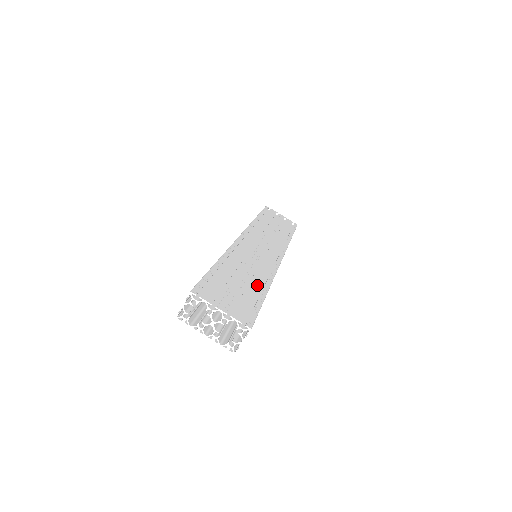
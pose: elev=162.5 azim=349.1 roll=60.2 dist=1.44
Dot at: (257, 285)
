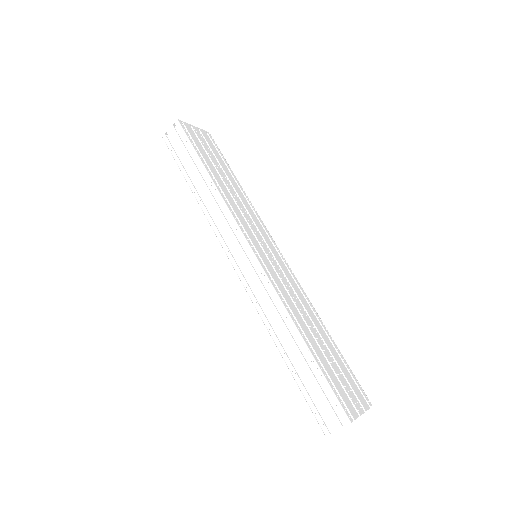
Dot at: (325, 335)
